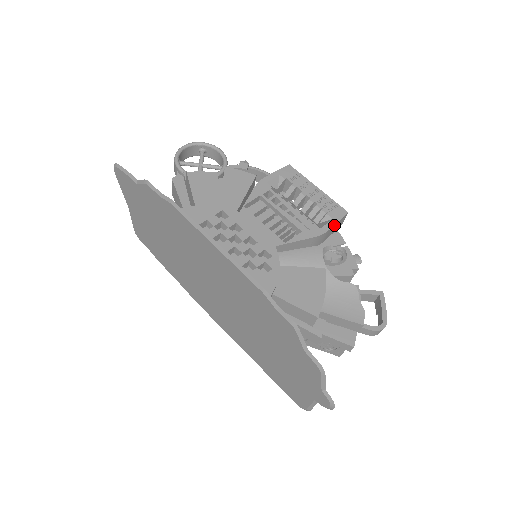
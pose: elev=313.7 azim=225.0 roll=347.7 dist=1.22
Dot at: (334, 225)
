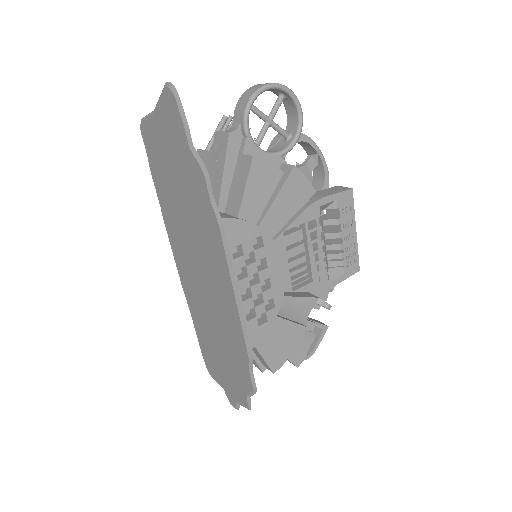
Dot at: (341, 281)
